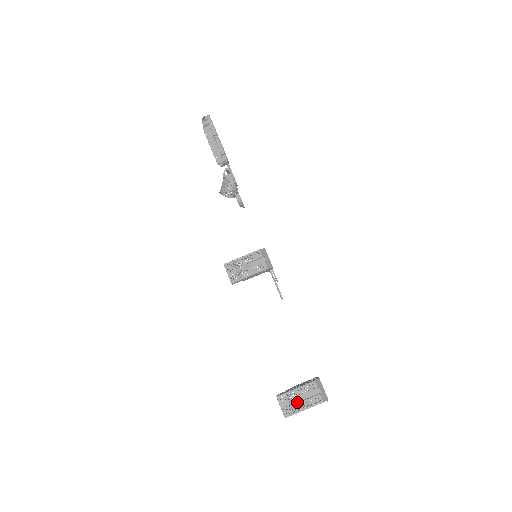
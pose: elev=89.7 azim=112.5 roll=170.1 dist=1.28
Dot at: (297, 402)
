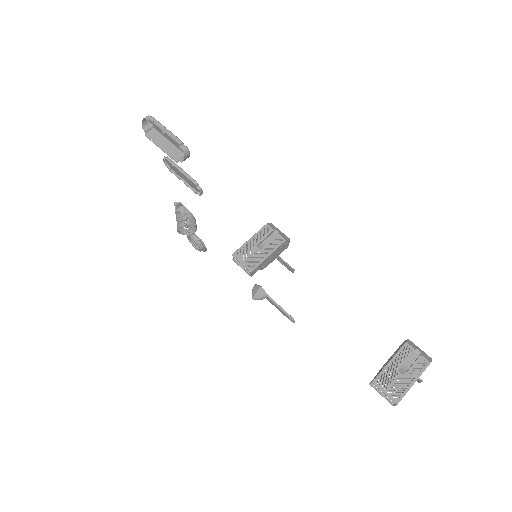
Dot at: (400, 377)
